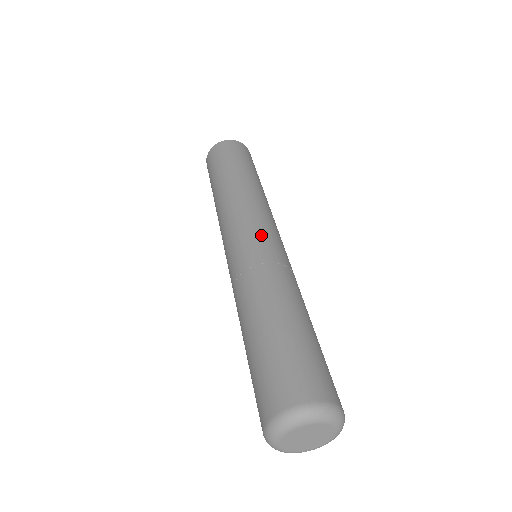
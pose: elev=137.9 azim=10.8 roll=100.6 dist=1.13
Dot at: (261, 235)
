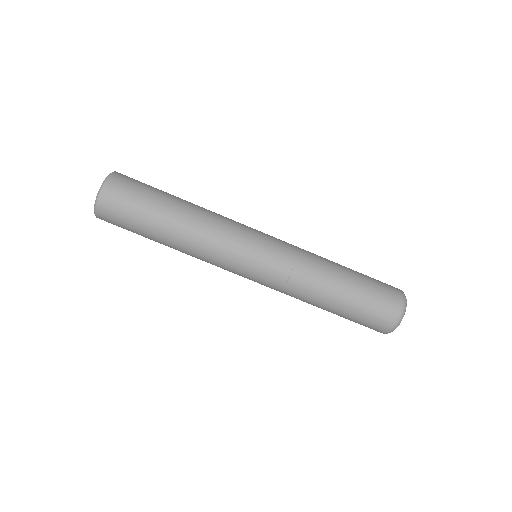
Dot at: (262, 254)
